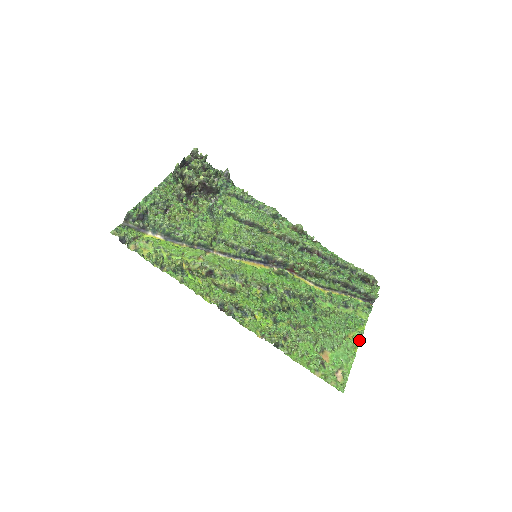
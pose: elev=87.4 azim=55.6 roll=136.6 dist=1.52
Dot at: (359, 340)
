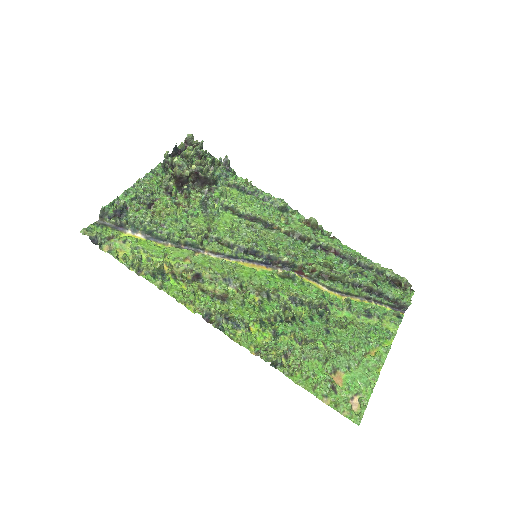
Dot at: (384, 358)
